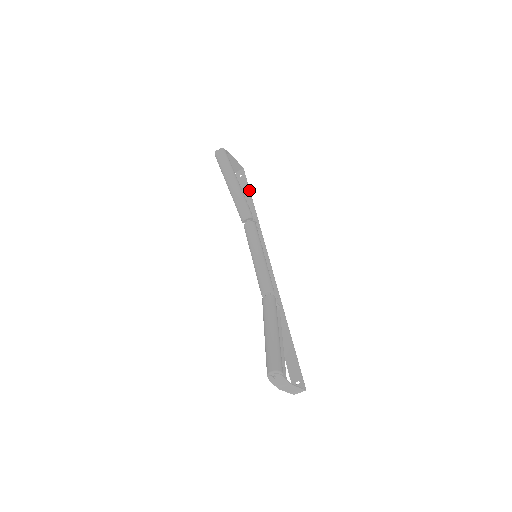
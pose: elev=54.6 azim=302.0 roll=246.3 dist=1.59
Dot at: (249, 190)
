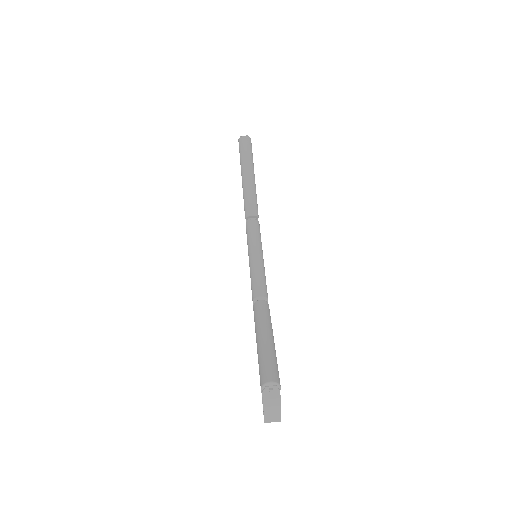
Dot at: occluded
